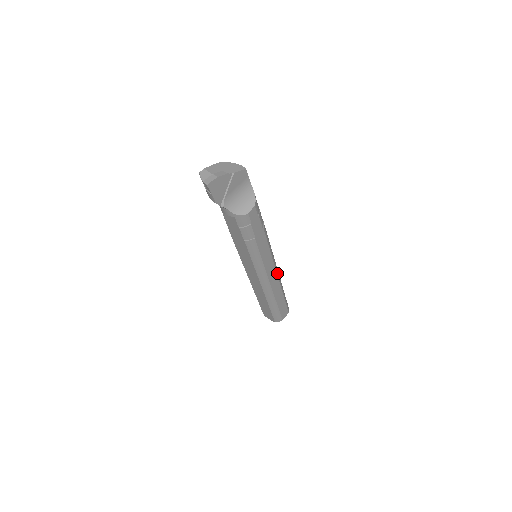
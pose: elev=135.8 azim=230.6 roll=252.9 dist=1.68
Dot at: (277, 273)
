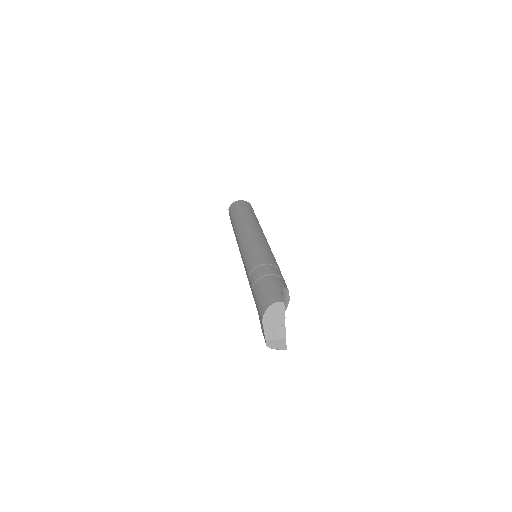
Dot at: occluded
